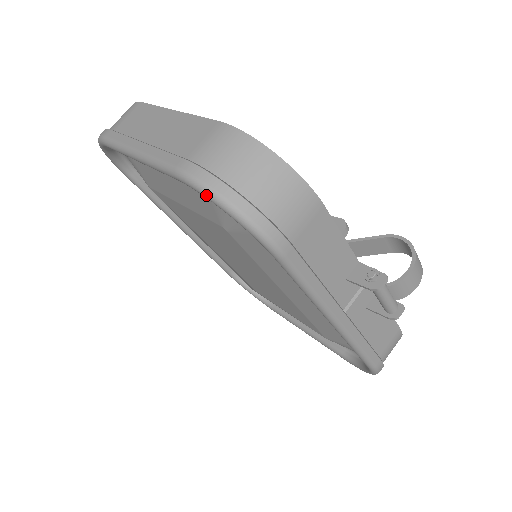
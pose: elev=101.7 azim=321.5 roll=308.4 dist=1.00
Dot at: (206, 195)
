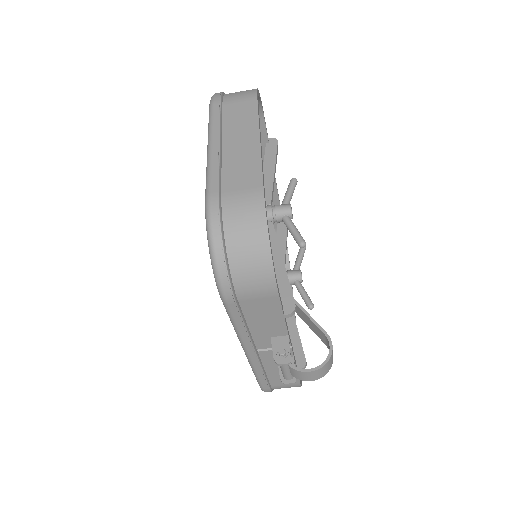
Dot at: (207, 231)
